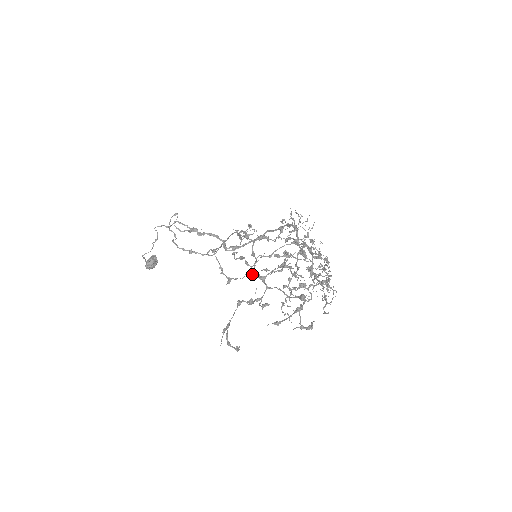
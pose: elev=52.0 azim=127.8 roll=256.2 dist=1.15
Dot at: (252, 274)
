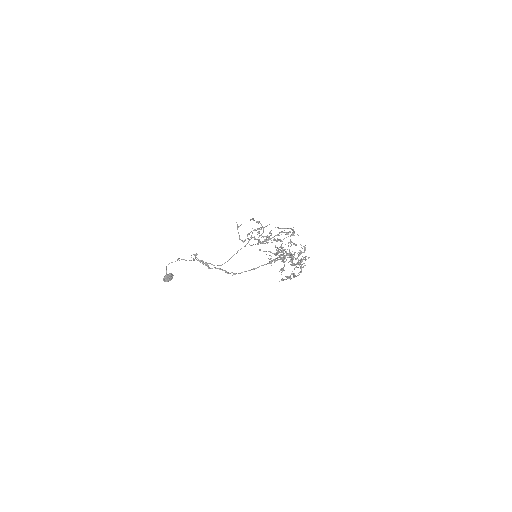
Dot at: (261, 235)
